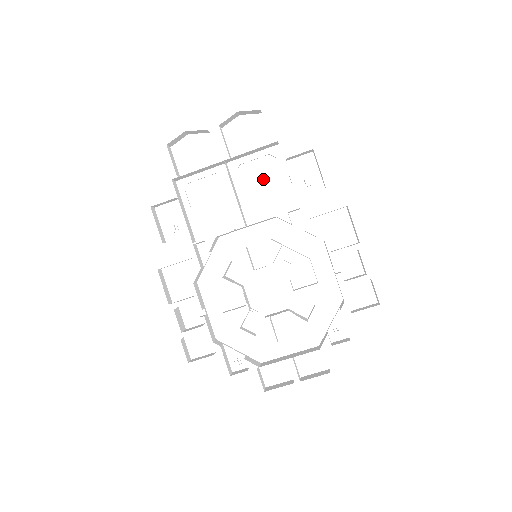
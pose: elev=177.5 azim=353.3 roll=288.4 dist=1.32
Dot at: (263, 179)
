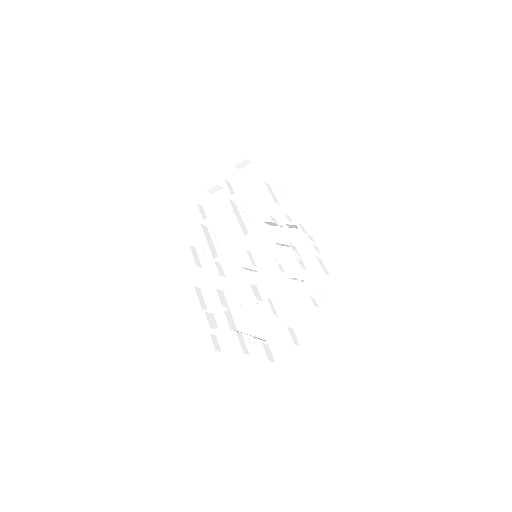
Dot at: (258, 203)
